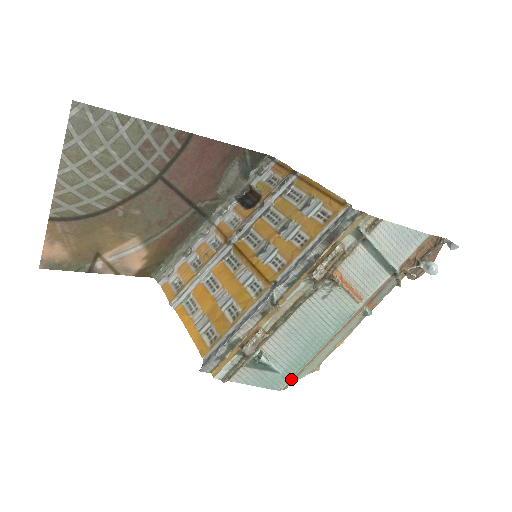
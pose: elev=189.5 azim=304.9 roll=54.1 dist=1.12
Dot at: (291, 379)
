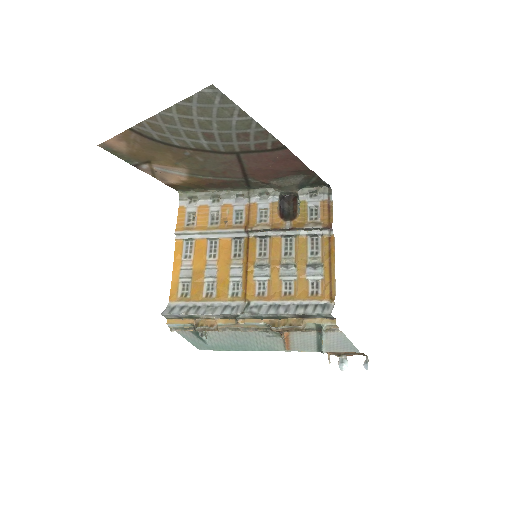
Dot at: occluded
